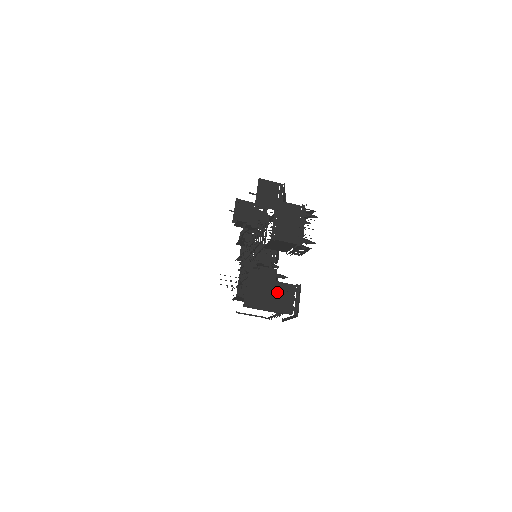
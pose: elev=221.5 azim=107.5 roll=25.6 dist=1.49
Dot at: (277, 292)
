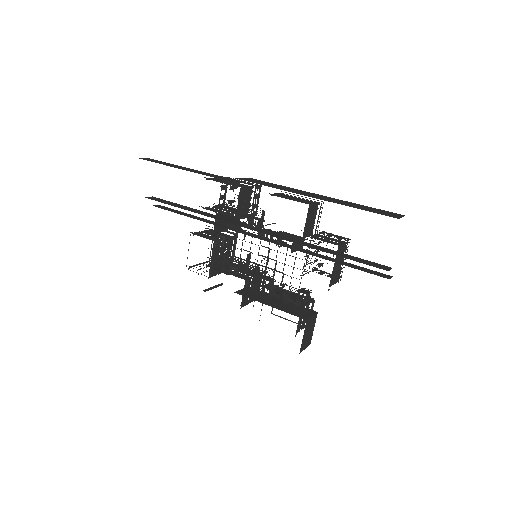
Dot at: occluded
